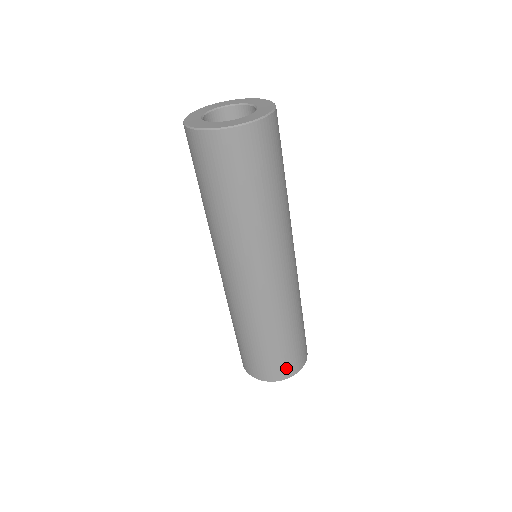
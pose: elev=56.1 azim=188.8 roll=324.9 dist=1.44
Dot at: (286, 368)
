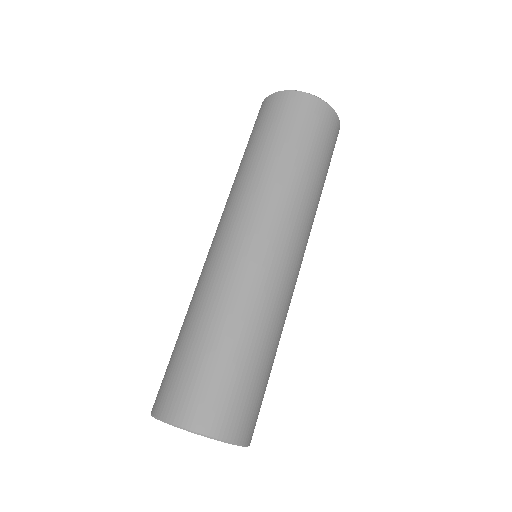
Dot at: (212, 409)
